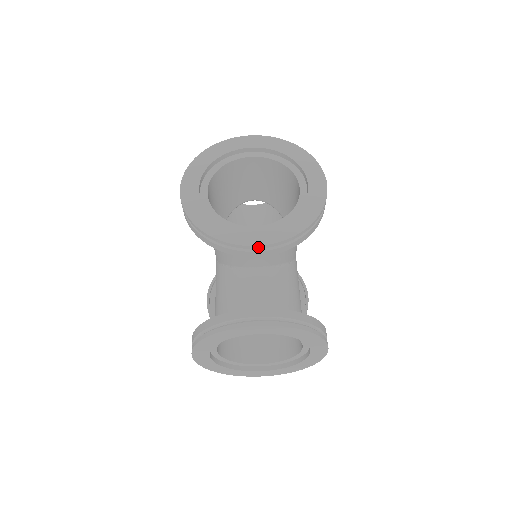
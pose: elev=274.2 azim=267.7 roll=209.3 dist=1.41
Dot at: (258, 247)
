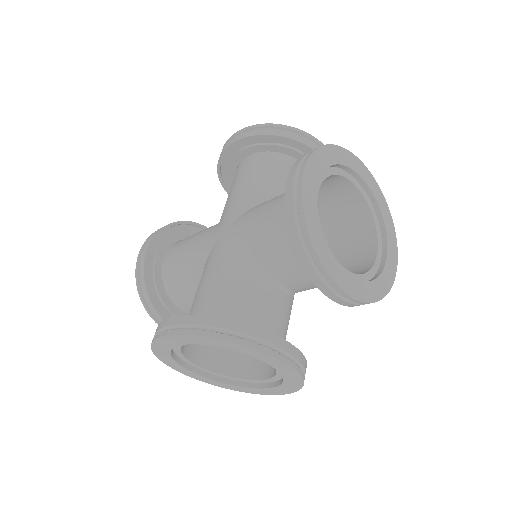
Dot at: (345, 294)
